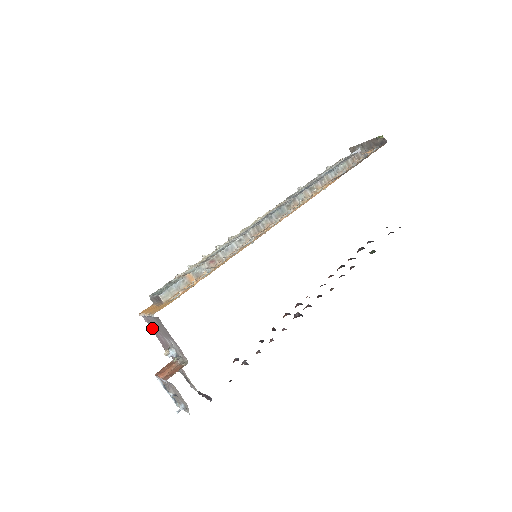
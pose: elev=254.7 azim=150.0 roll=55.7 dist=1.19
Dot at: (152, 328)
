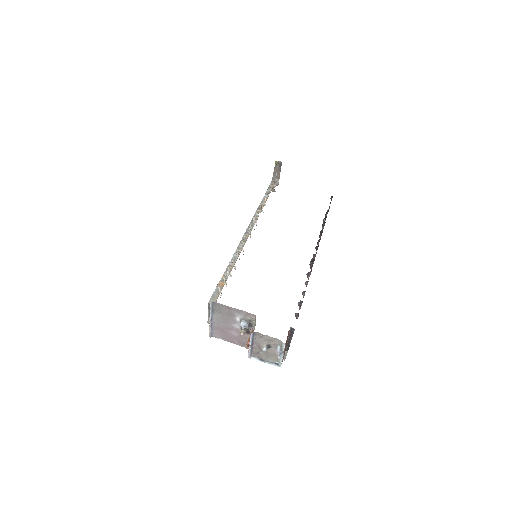
Dot at: (224, 336)
